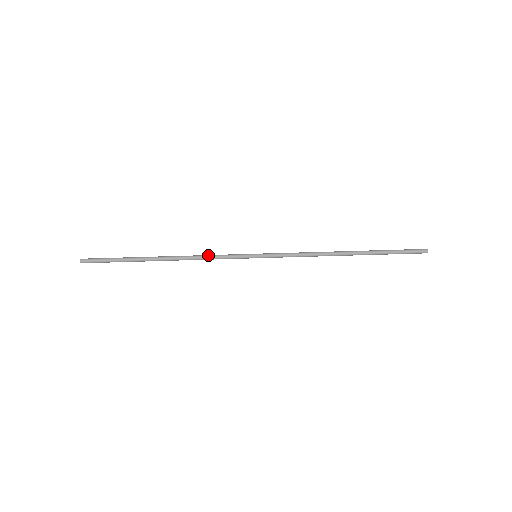
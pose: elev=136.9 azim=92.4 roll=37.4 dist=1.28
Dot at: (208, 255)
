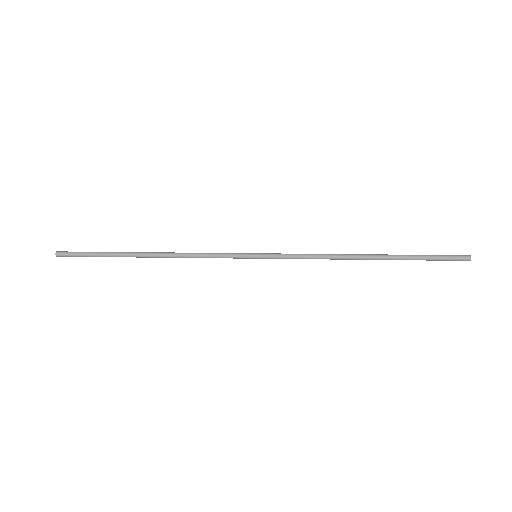
Dot at: (200, 253)
